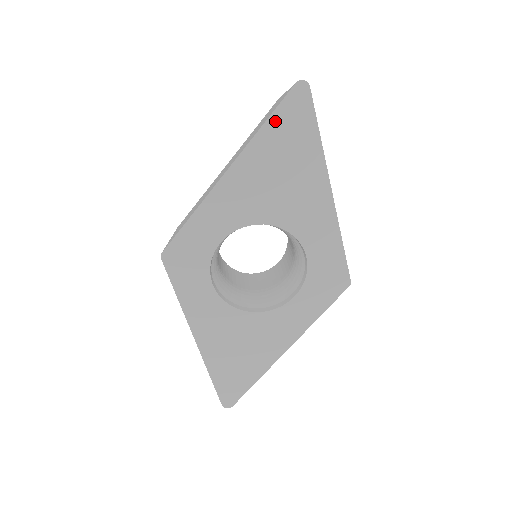
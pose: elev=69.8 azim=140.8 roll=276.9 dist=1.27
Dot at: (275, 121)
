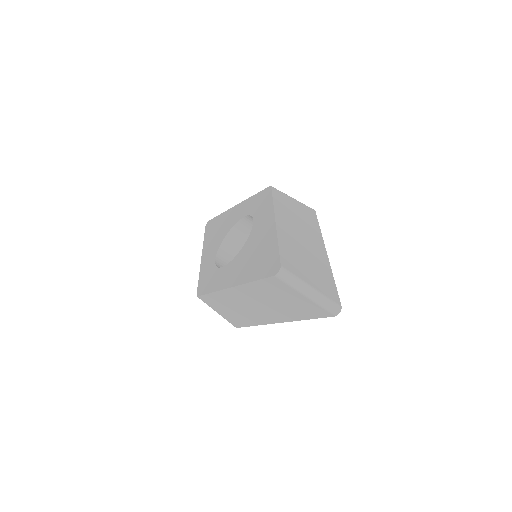
Dot at: occluded
